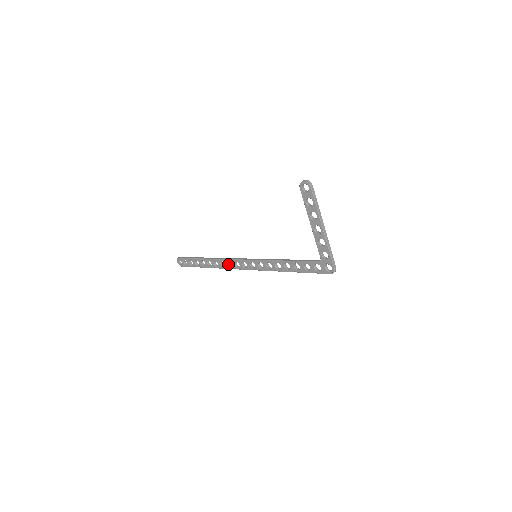
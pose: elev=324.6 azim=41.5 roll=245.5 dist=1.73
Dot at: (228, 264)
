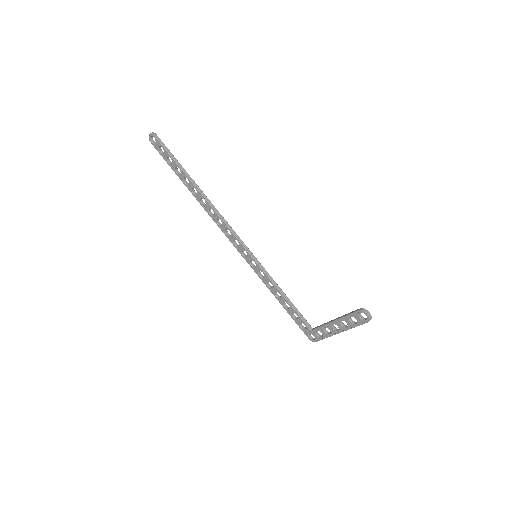
Dot at: (217, 219)
